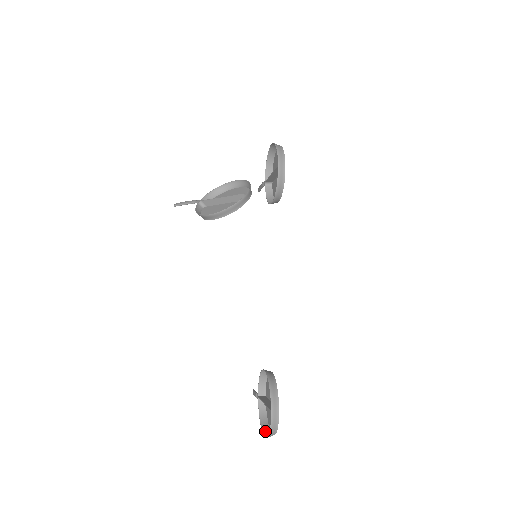
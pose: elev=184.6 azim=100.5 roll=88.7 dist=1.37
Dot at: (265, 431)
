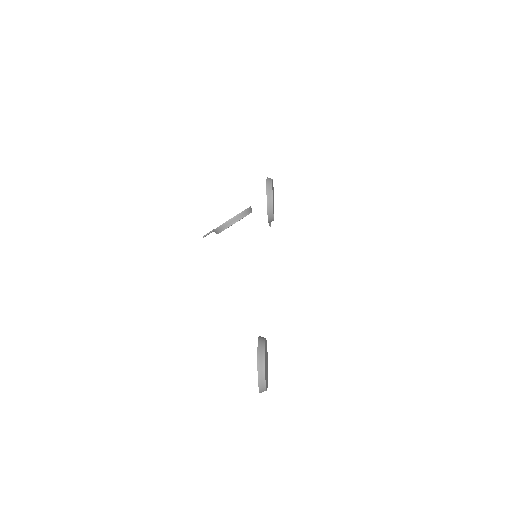
Dot at: occluded
